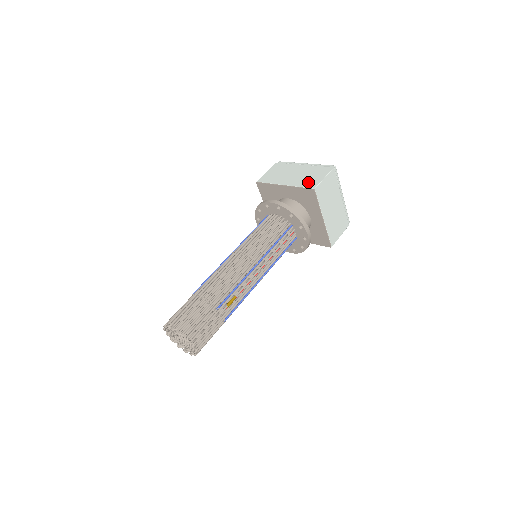
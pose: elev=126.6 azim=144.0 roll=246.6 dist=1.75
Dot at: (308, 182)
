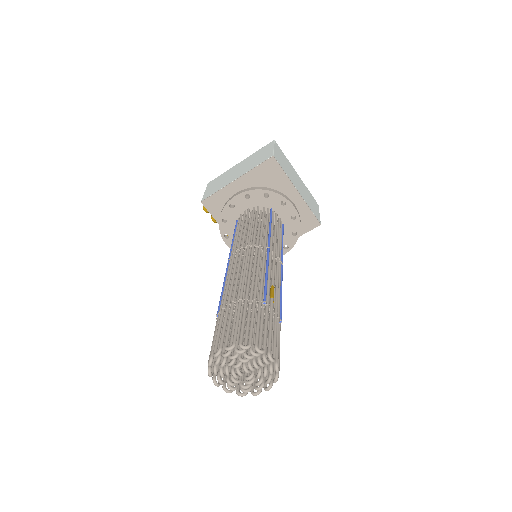
Dot at: (260, 160)
